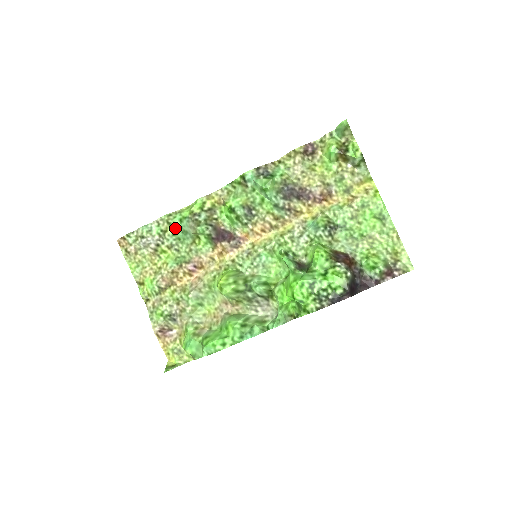
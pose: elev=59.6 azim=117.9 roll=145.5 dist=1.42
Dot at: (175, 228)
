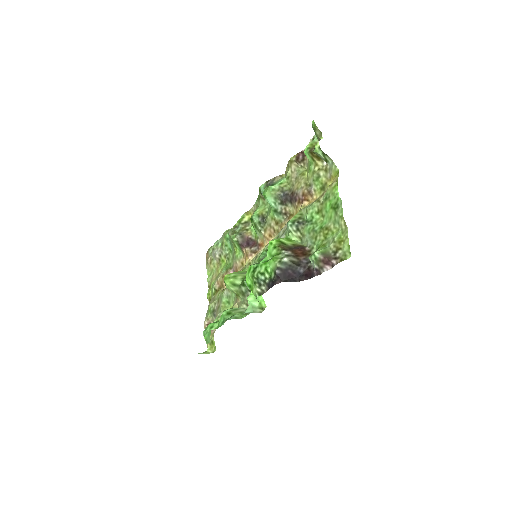
Dot at: (226, 240)
